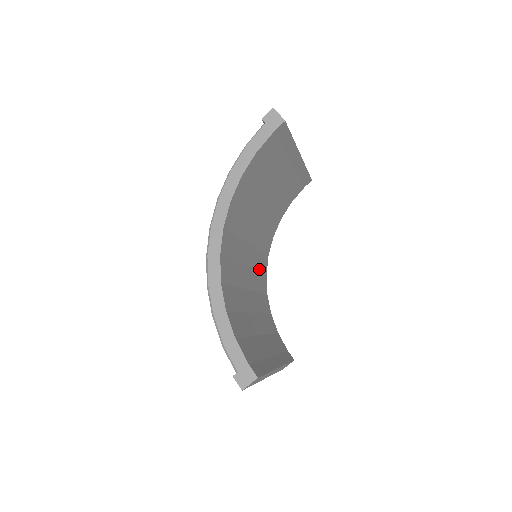
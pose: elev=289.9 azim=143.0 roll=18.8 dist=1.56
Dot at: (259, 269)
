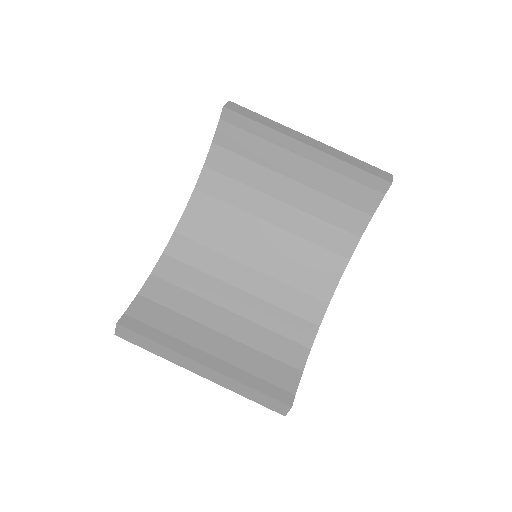
Dot at: (297, 286)
